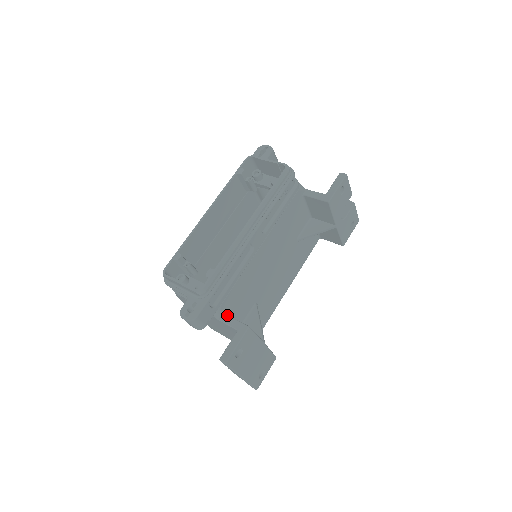
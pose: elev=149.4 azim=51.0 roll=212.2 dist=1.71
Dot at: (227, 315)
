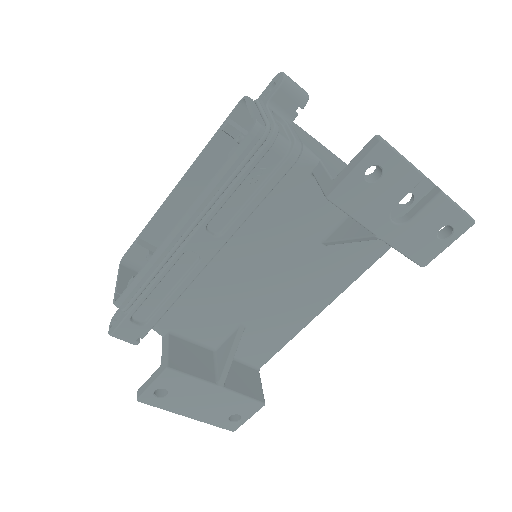
Dot at: (167, 337)
